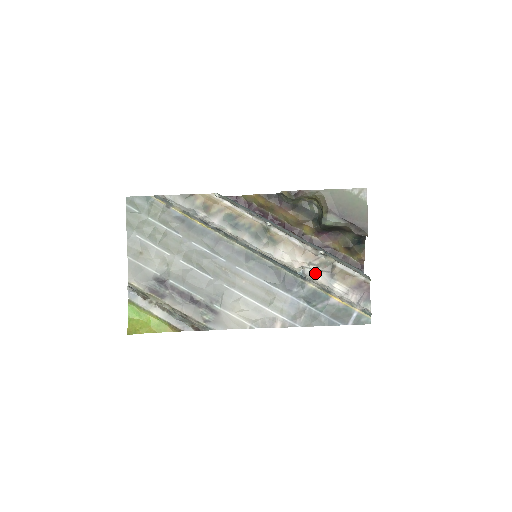
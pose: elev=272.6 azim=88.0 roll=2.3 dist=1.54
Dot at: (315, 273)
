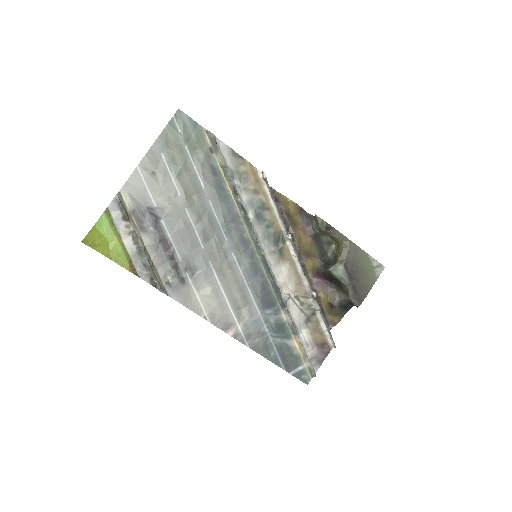
Dot at: (295, 308)
